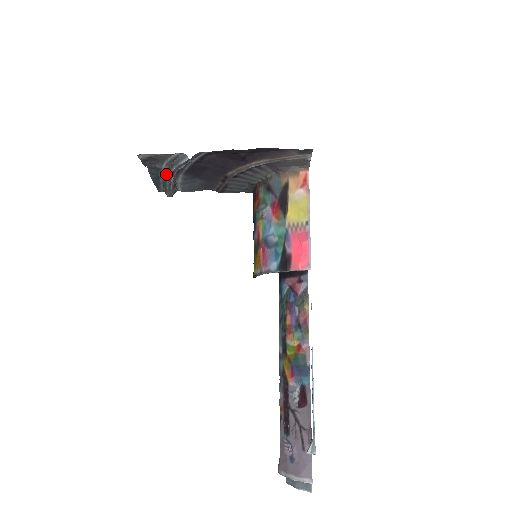
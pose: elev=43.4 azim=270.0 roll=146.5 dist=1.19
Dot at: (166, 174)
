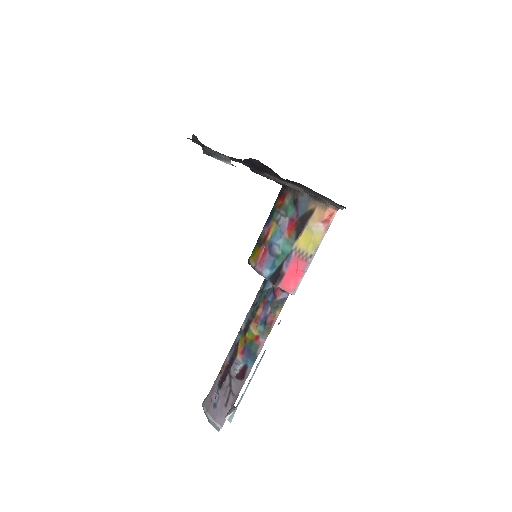
Dot at: (207, 151)
